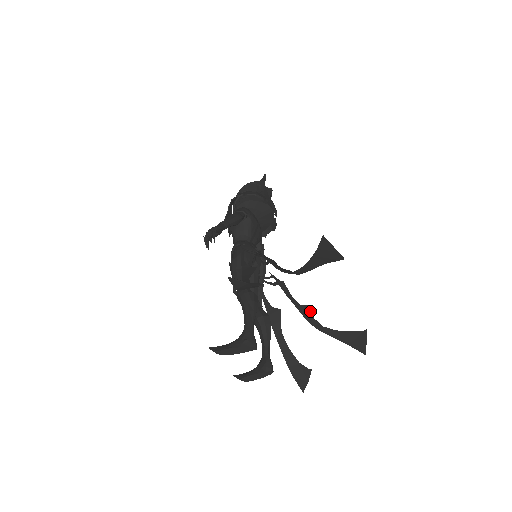
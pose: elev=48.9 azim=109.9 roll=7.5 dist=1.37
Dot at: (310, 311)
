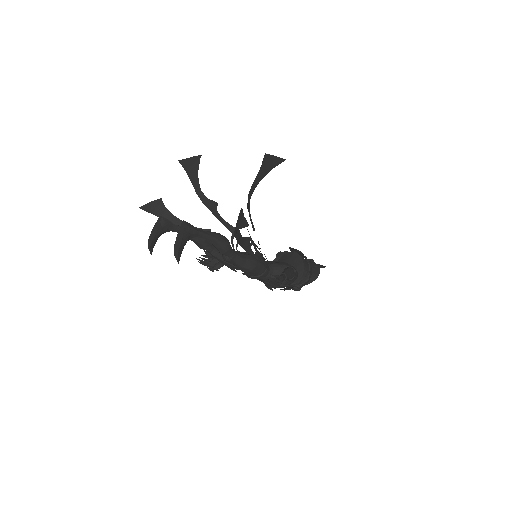
Dot at: (247, 205)
